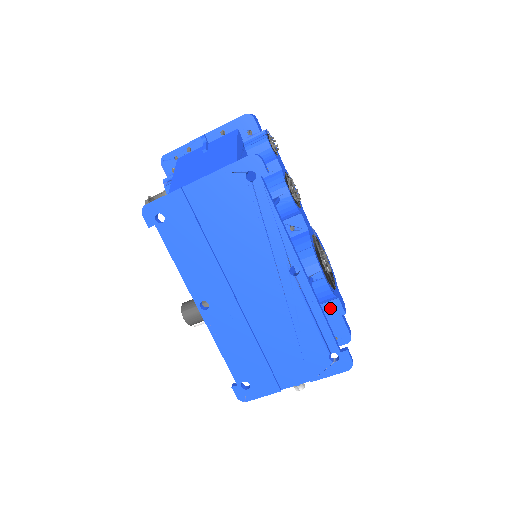
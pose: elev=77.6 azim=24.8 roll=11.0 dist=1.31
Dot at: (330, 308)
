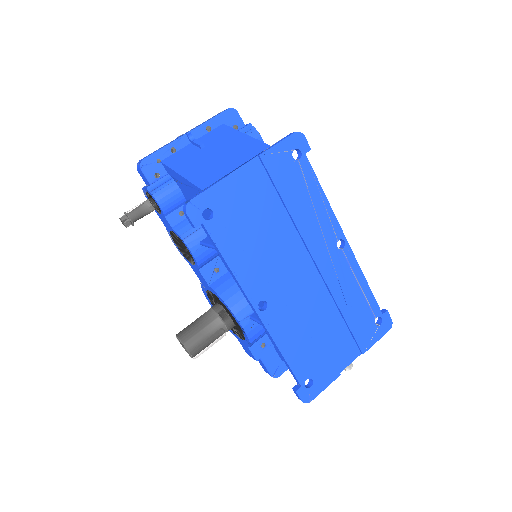
Dot at: occluded
